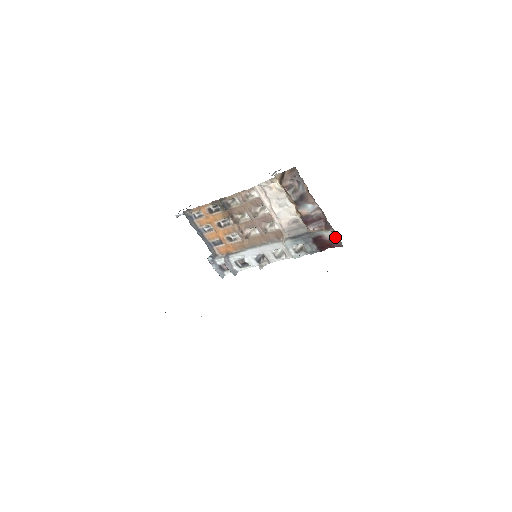
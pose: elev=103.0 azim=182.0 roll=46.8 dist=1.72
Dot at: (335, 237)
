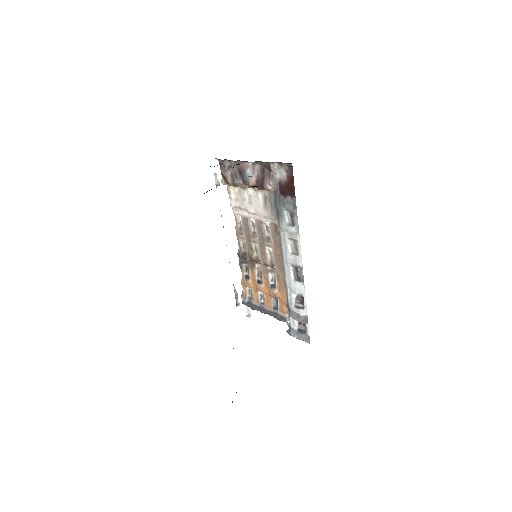
Dot at: (283, 168)
